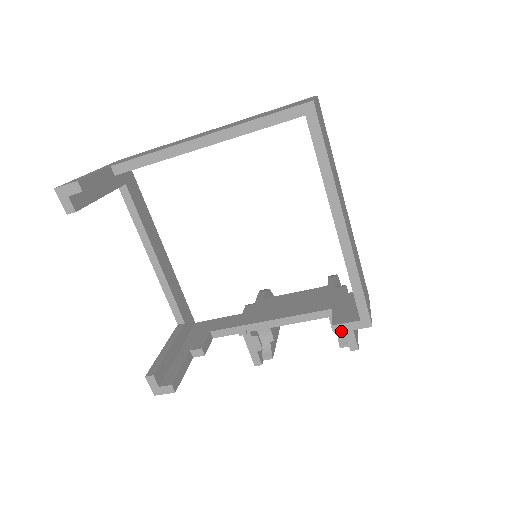
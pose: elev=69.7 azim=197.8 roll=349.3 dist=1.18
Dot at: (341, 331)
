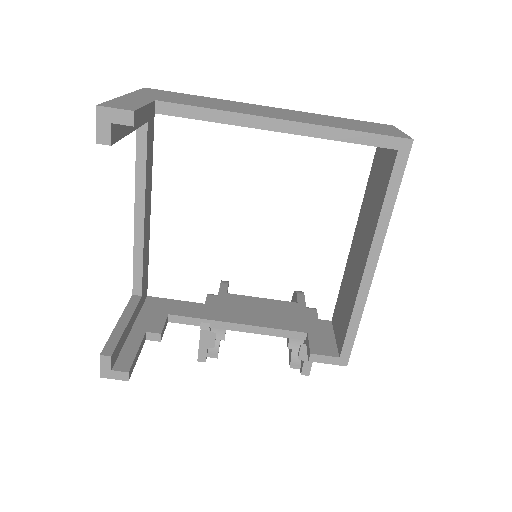
Dot at: (316, 361)
